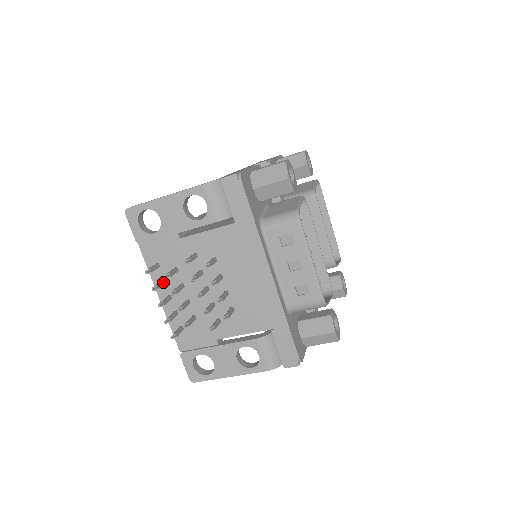
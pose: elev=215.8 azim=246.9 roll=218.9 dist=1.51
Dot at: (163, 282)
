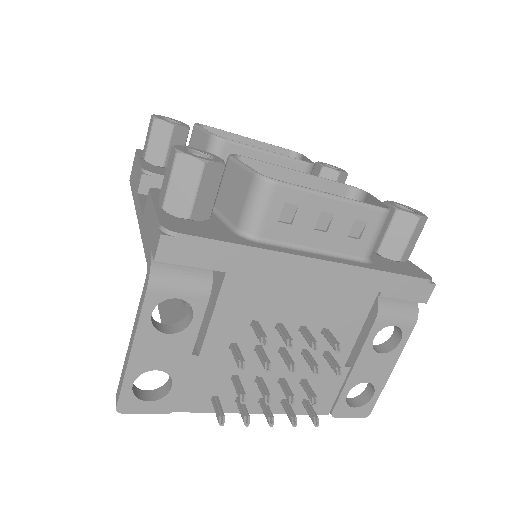
Dot at: (239, 401)
